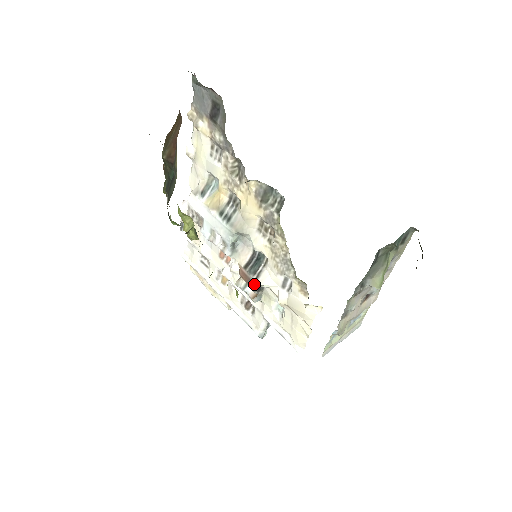
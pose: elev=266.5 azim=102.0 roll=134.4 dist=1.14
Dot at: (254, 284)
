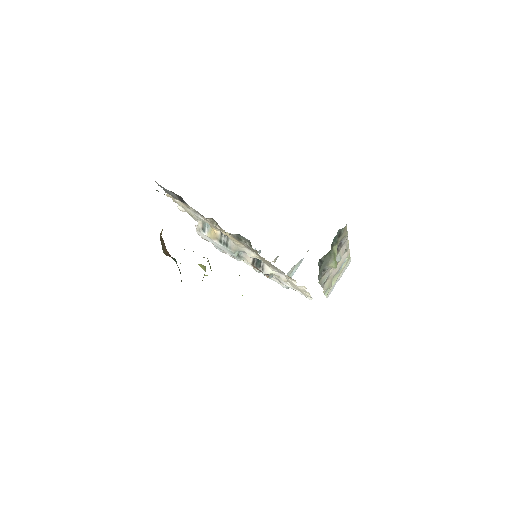
Dot at: (263, 273)
